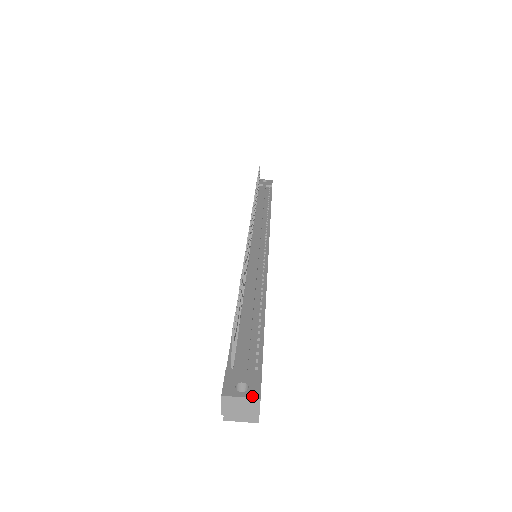
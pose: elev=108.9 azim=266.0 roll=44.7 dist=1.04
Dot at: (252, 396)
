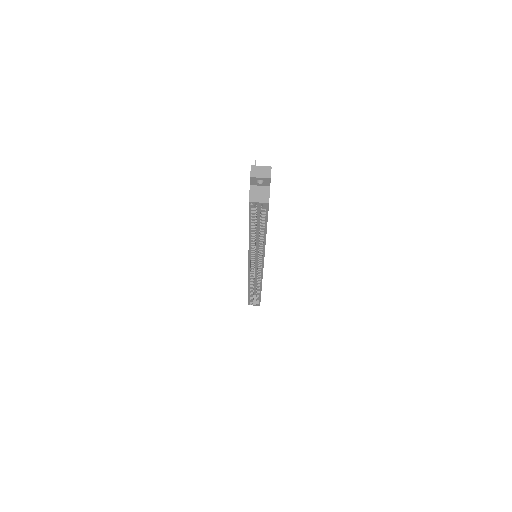
Dot at: (267, 167)
